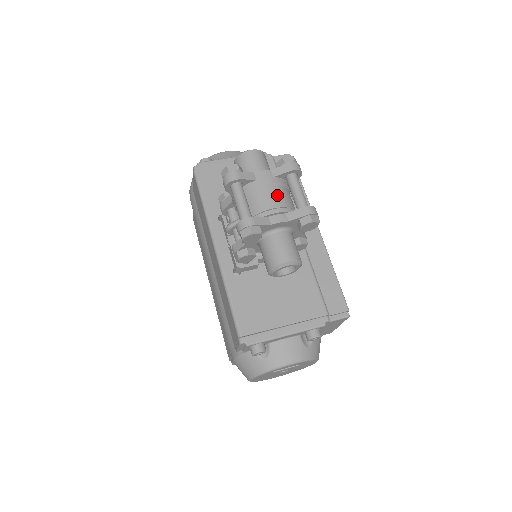
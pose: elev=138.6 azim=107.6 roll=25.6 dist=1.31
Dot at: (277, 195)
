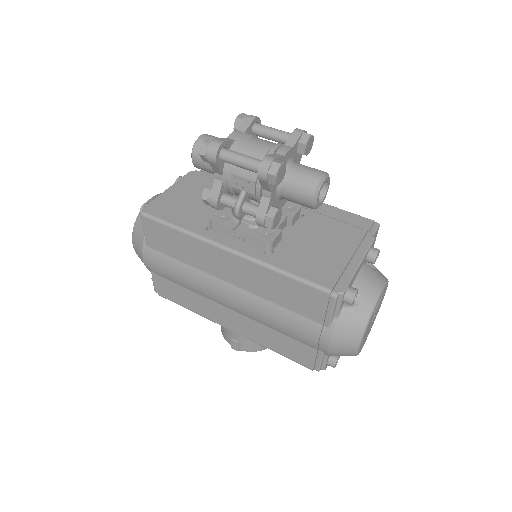
Dot at: (262, 141)
